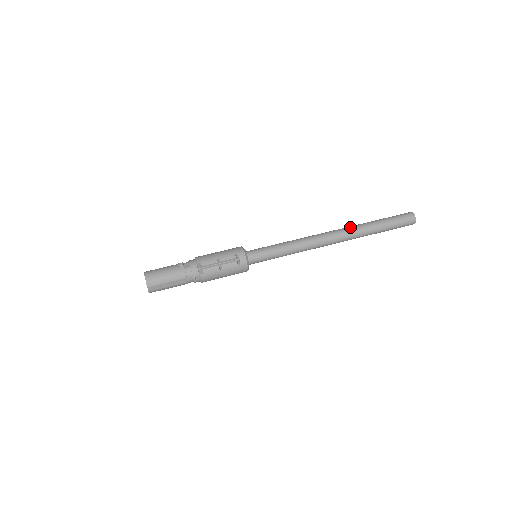
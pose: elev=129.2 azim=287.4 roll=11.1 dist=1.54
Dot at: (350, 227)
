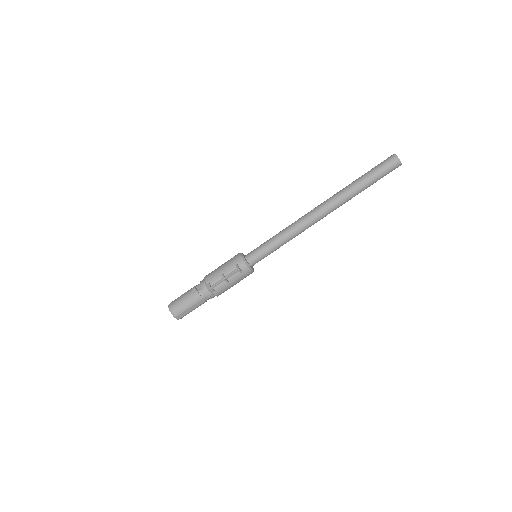
Dot at: (335, 196)
